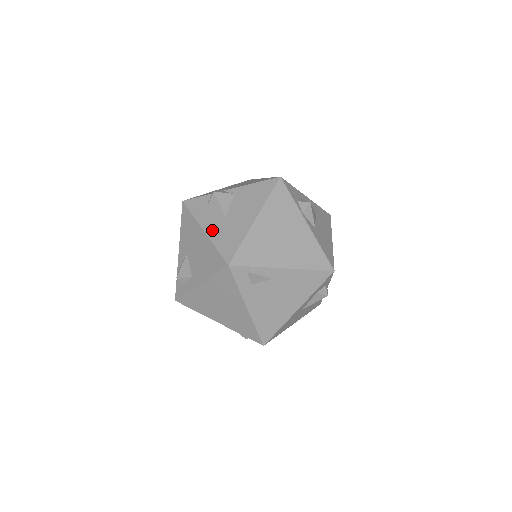
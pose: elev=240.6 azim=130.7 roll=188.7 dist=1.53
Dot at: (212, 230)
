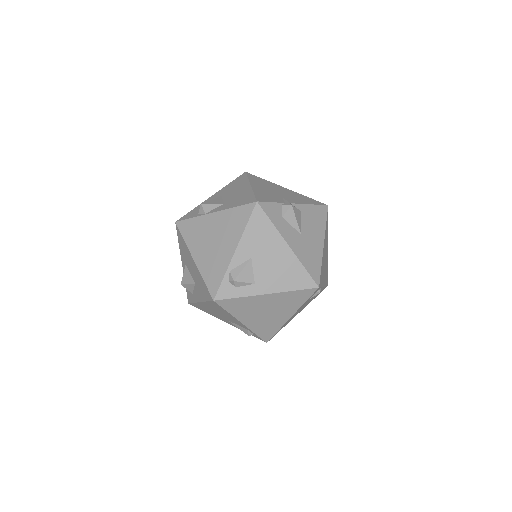
Dot at: (296, 247)
